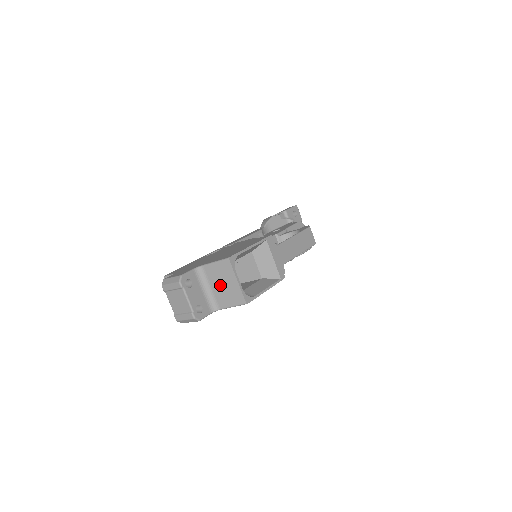
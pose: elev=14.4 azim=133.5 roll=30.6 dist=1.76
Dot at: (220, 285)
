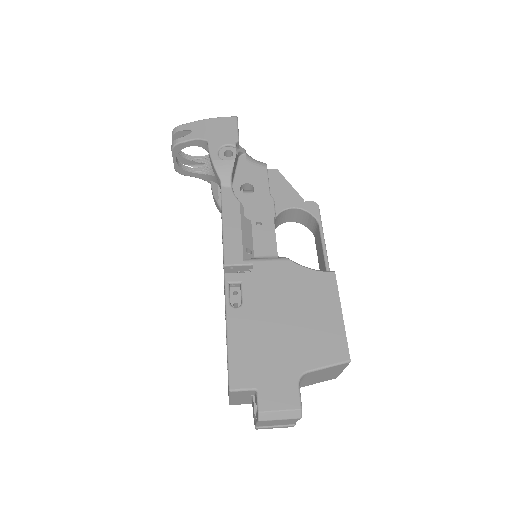
Dot at: (317, 377)
